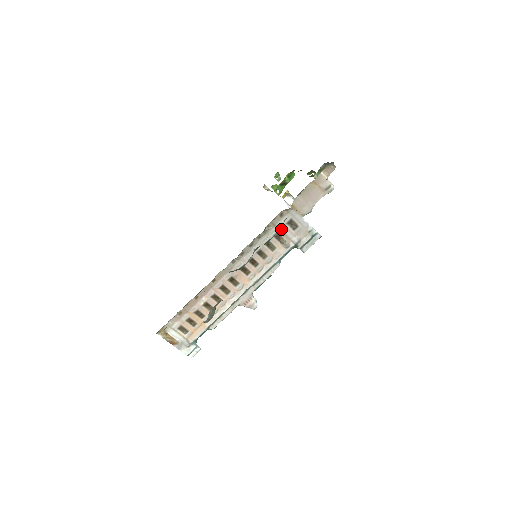
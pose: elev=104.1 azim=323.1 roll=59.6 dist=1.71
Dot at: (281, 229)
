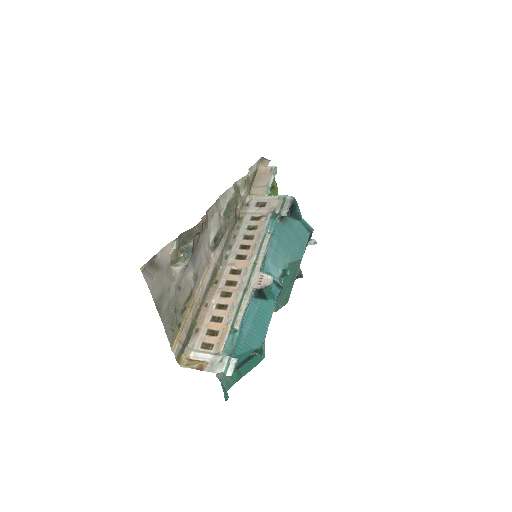
Dot at: (233, 189)
